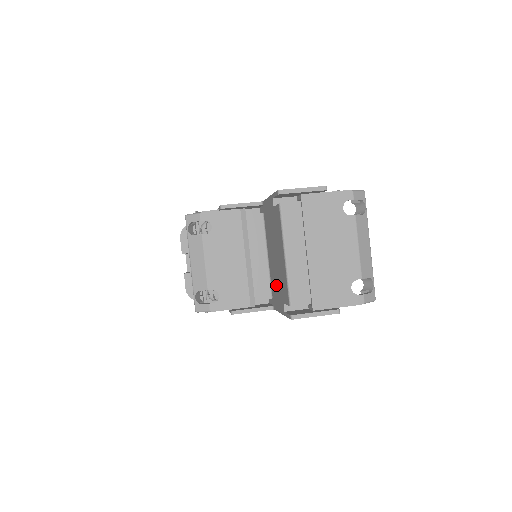
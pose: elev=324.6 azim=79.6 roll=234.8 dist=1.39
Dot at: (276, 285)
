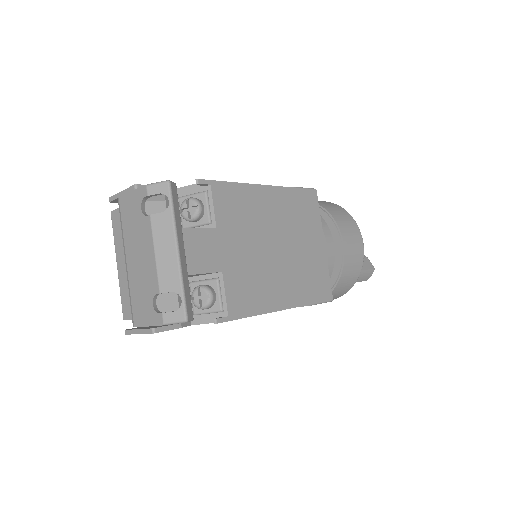
Dot at: occluded
